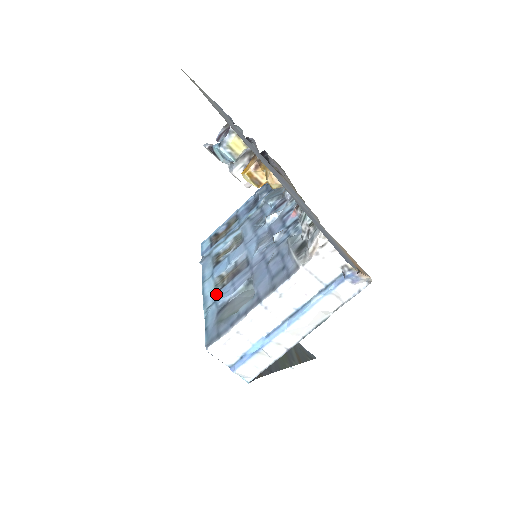
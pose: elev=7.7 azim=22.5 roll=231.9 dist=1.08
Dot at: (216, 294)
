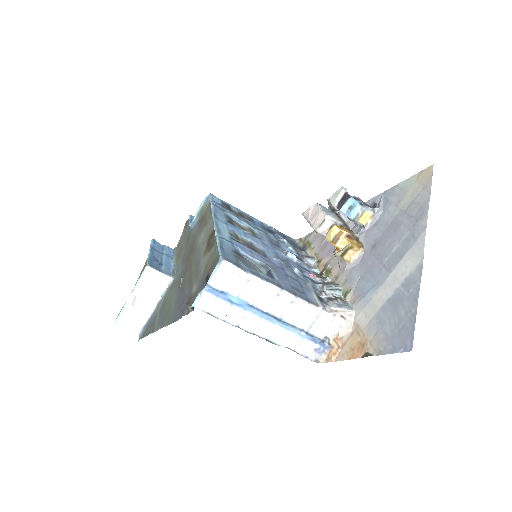
Dot at: (232, 239)
